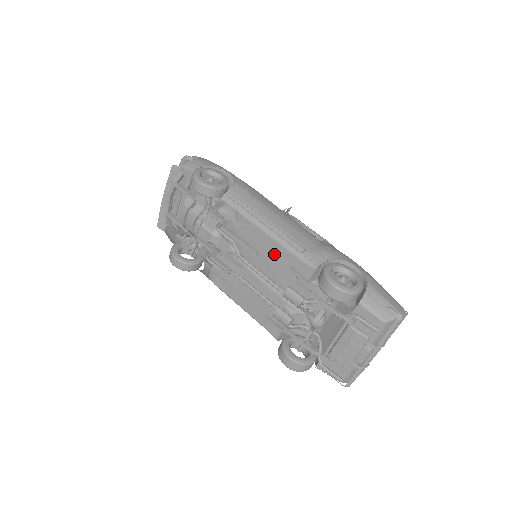
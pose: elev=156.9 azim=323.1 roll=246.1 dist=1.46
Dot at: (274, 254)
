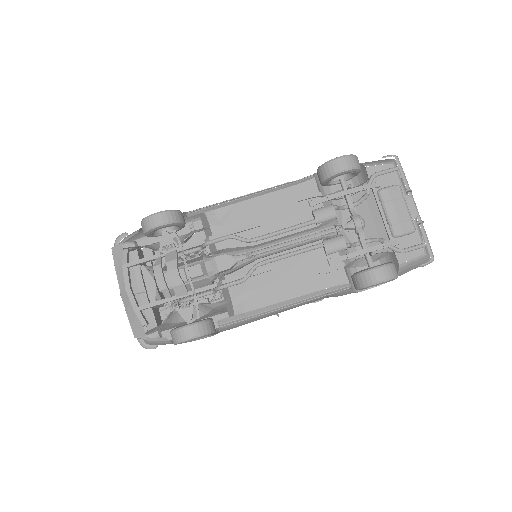
Dot at: (274, 206)
